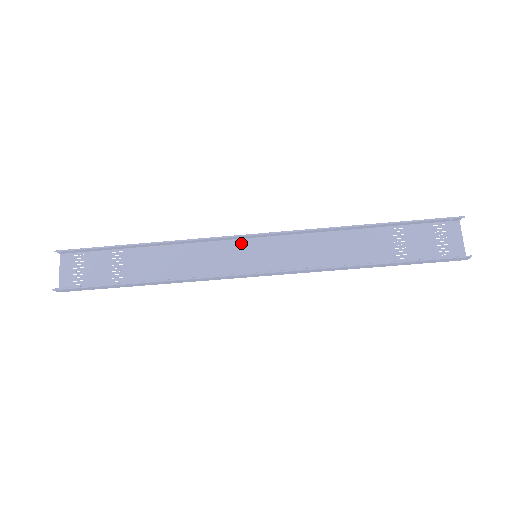
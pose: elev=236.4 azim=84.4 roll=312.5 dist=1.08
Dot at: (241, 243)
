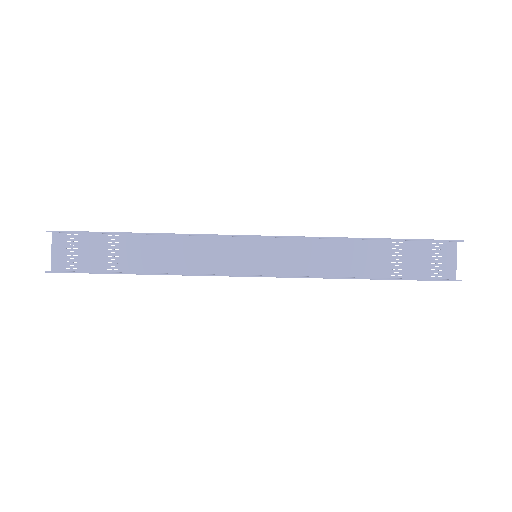
Dot at: (242, 240)
